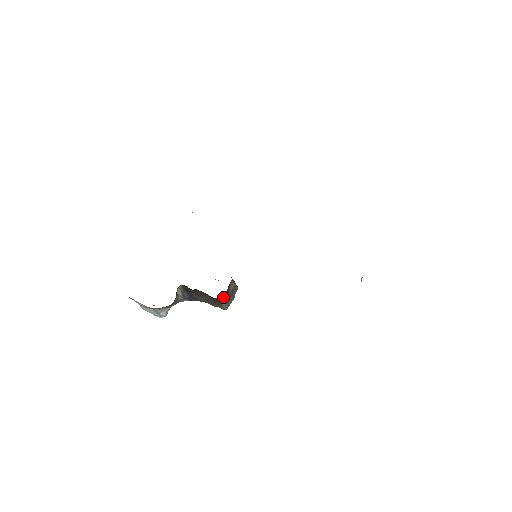
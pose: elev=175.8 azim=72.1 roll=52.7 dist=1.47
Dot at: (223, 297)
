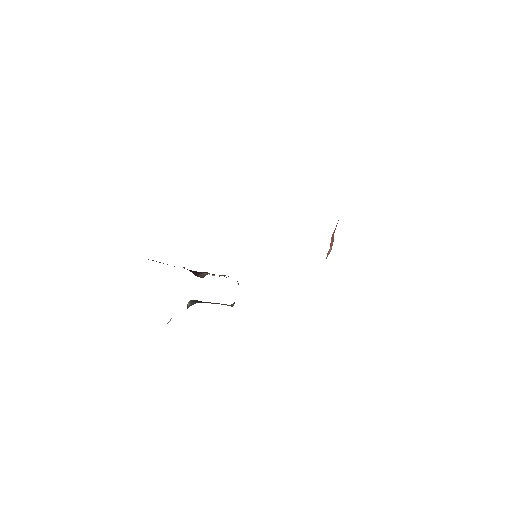
Dot at: occluded
